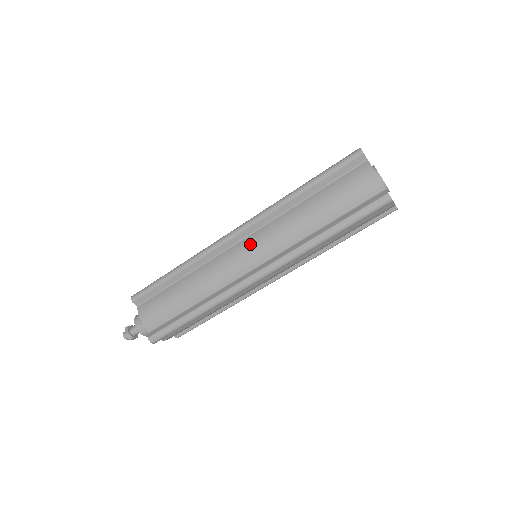
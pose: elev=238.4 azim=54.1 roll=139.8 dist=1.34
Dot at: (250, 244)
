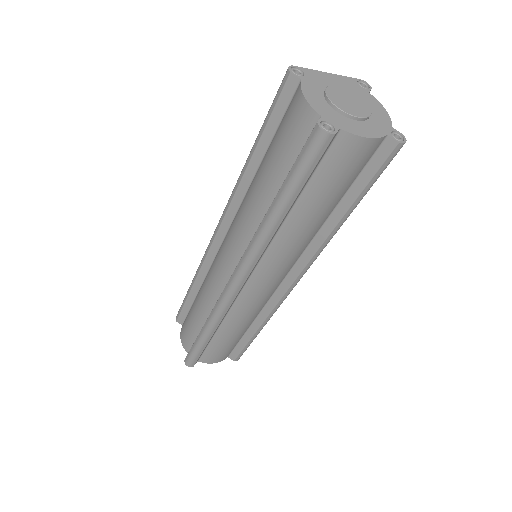
Dot at: (263, 280)
